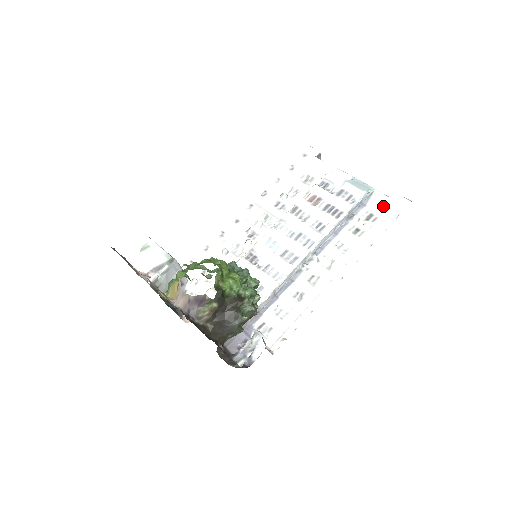
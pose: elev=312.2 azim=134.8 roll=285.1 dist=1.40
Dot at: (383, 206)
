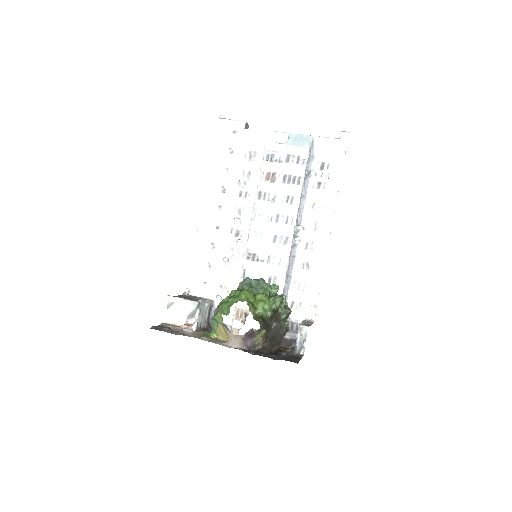
Dot at: (328, 150)
